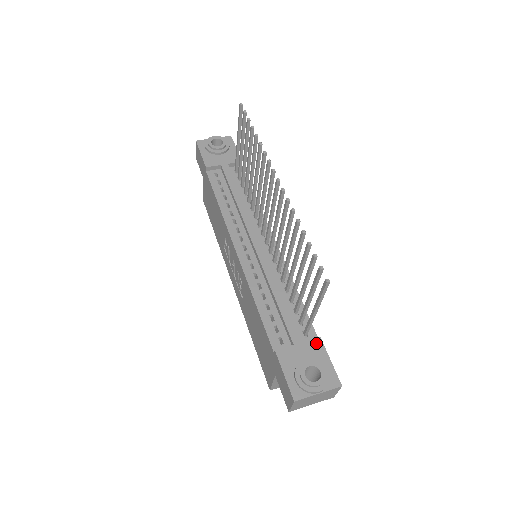
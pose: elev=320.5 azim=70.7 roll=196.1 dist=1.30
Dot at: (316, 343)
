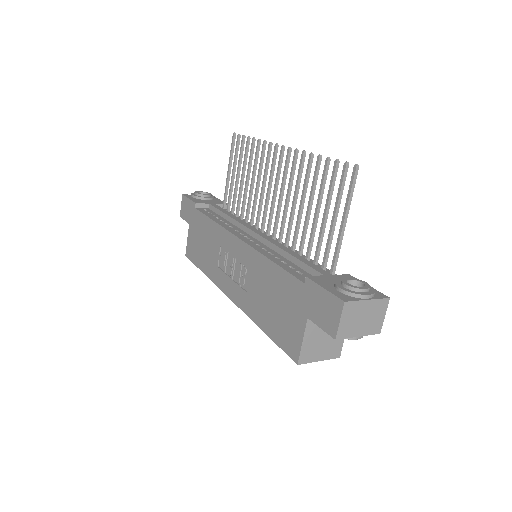
Dot at: (347, 276)
